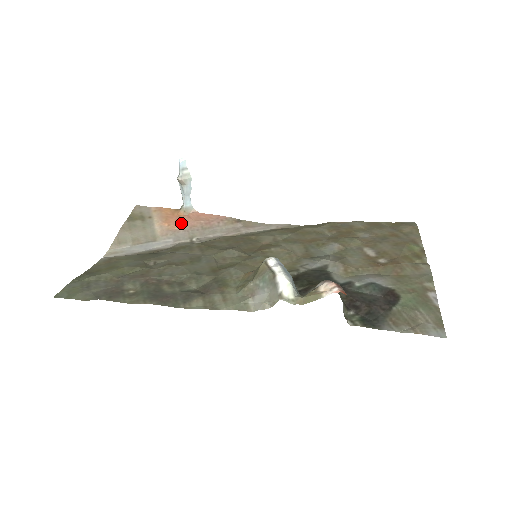
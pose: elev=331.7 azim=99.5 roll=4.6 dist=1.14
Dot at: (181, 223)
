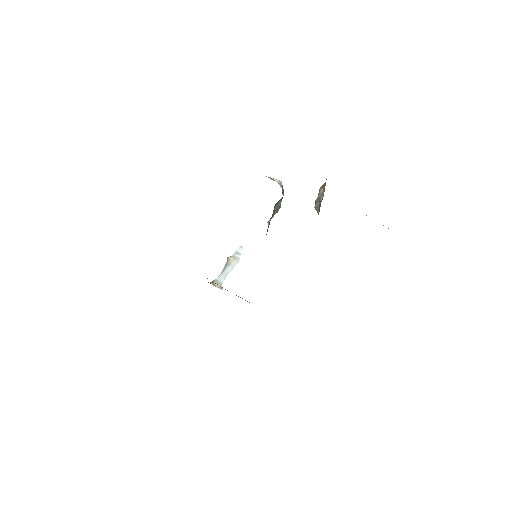
Dot at: occluded
